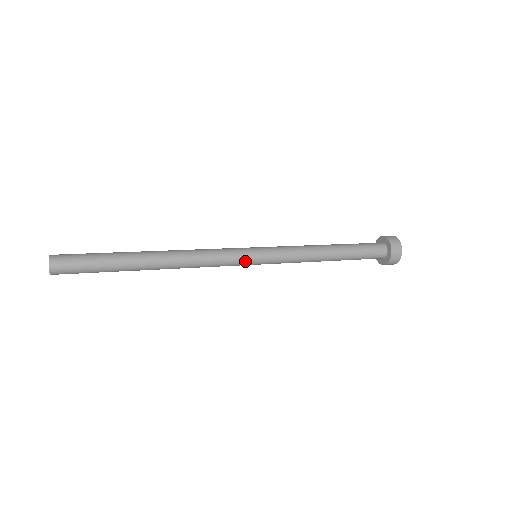
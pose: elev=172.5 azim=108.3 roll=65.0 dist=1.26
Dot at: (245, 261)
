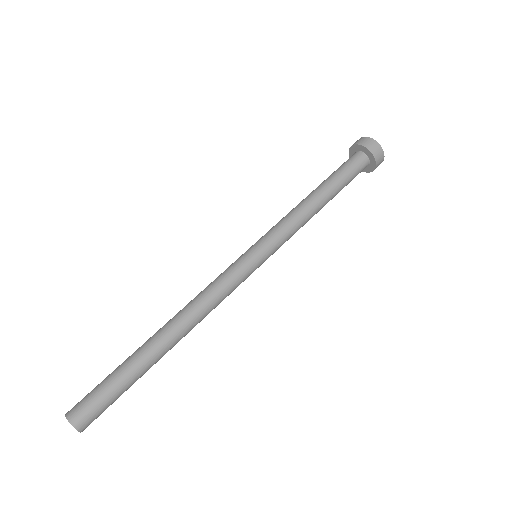
Dot at: occluded
